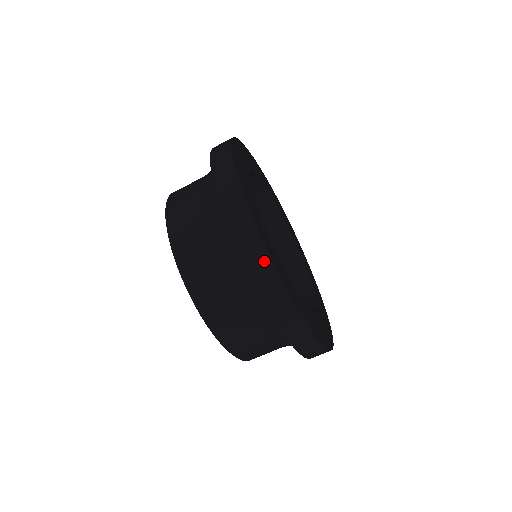
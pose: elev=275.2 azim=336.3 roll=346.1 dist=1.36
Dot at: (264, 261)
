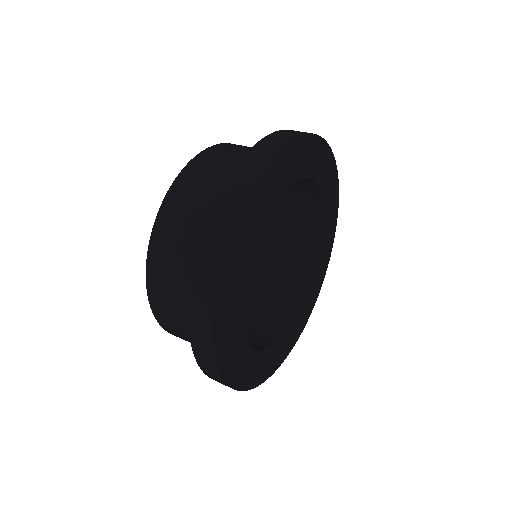
Dot at: (207, 342)
